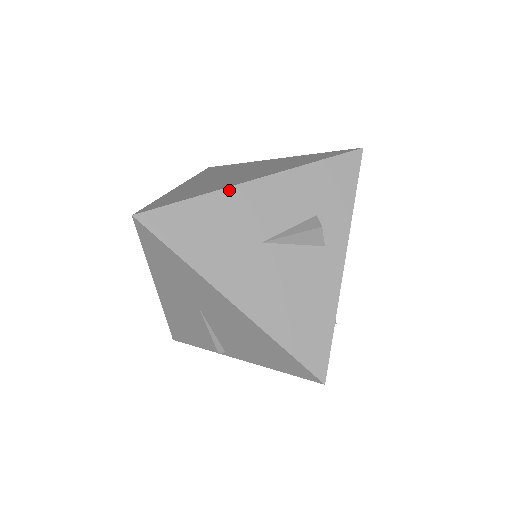
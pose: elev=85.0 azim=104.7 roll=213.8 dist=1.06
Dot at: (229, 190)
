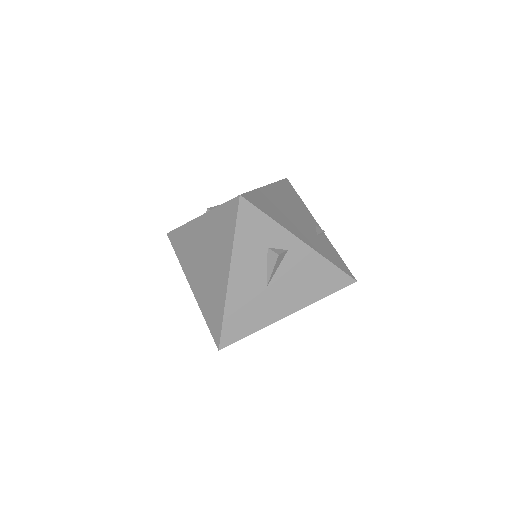
Dot at: (228, 295)
